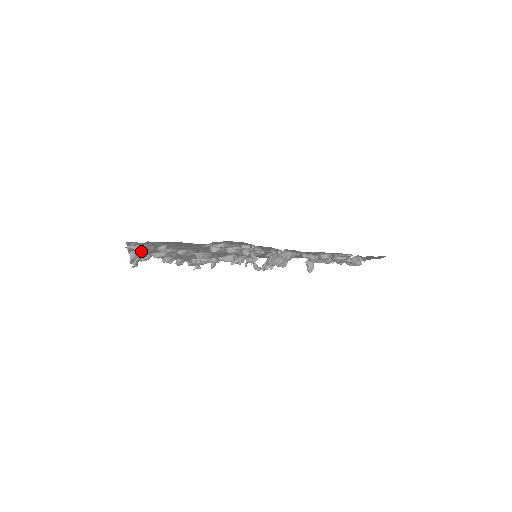
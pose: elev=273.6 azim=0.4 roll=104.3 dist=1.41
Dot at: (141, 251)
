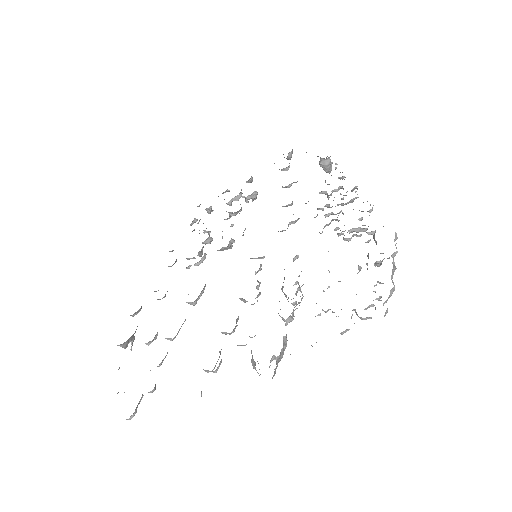
Dot at: occluded
